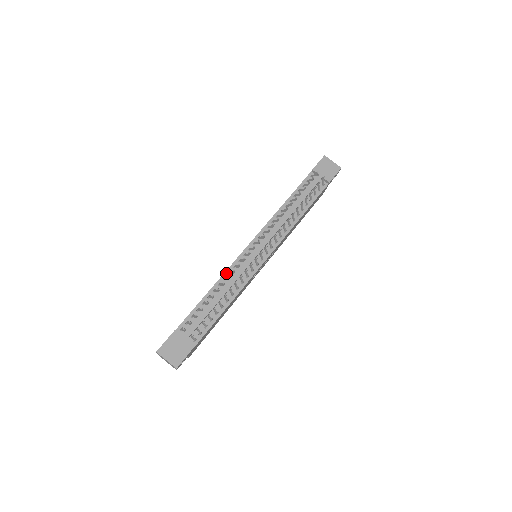
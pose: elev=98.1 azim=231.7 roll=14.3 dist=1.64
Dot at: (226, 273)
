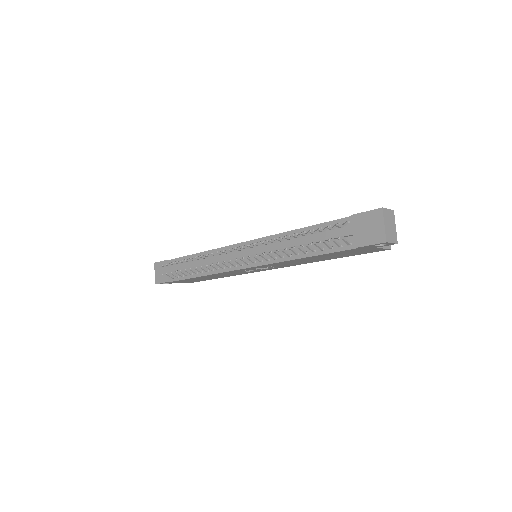
Dot at: (215, 250)
